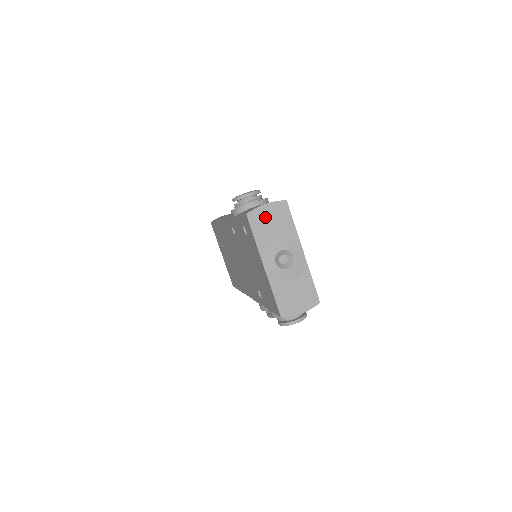
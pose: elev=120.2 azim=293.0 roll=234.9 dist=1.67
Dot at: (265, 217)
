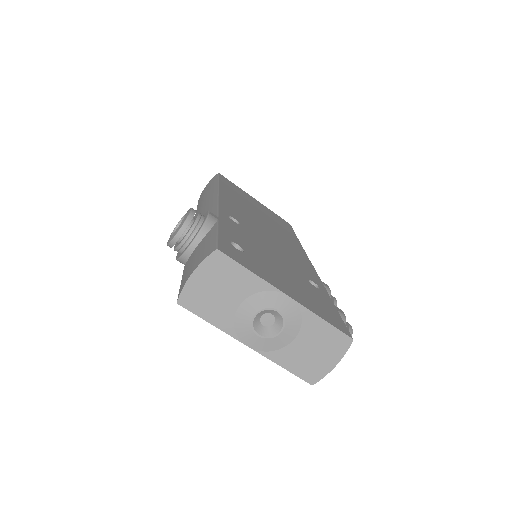
Dot at: (204, 290)
